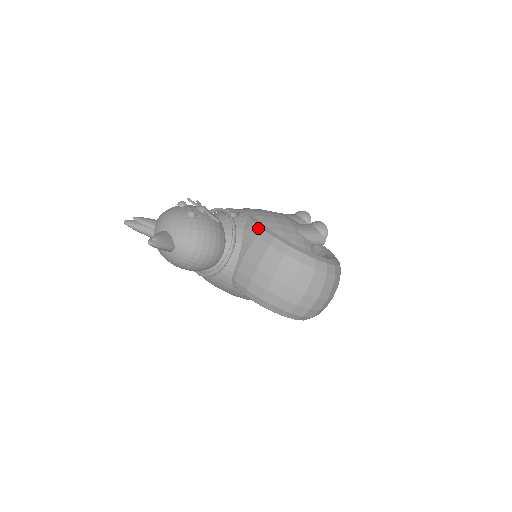
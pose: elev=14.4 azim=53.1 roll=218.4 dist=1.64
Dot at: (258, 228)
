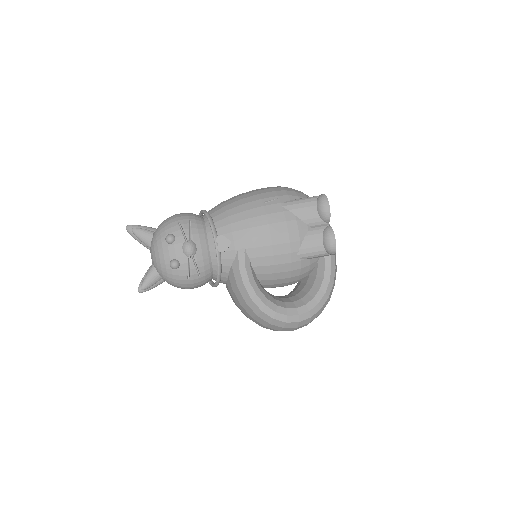
Dot at: (240, 279)
